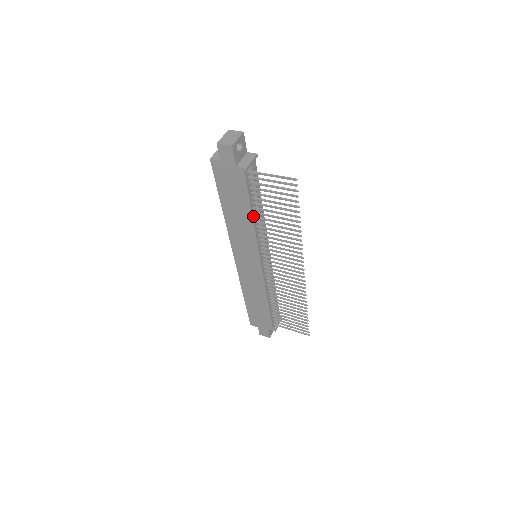
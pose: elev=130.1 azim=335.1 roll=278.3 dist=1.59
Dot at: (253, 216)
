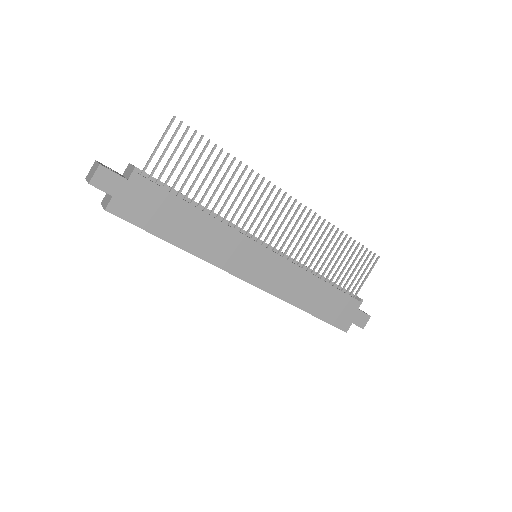
Dot at: (200, 210)
